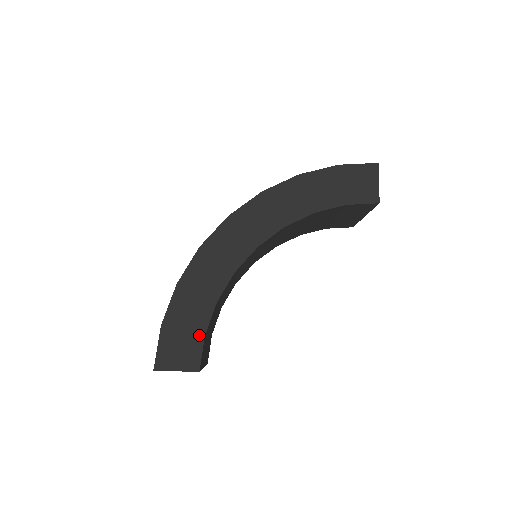
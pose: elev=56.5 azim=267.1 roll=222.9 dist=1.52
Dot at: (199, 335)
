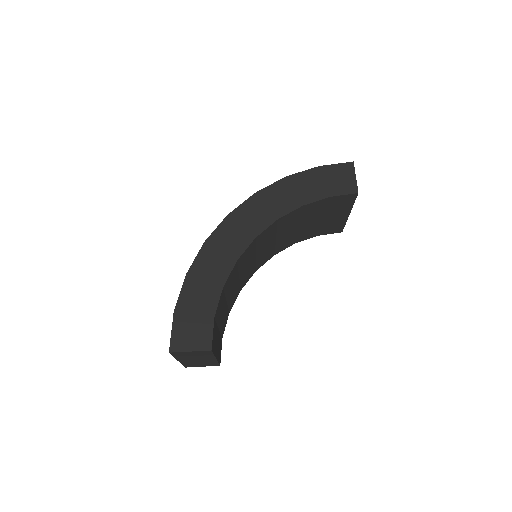
Dot at: (209, 317)
